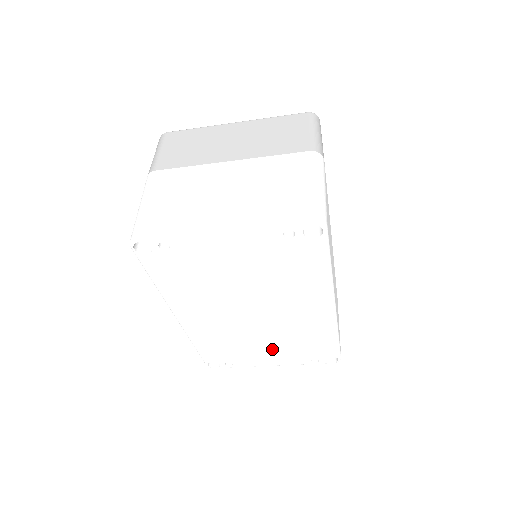
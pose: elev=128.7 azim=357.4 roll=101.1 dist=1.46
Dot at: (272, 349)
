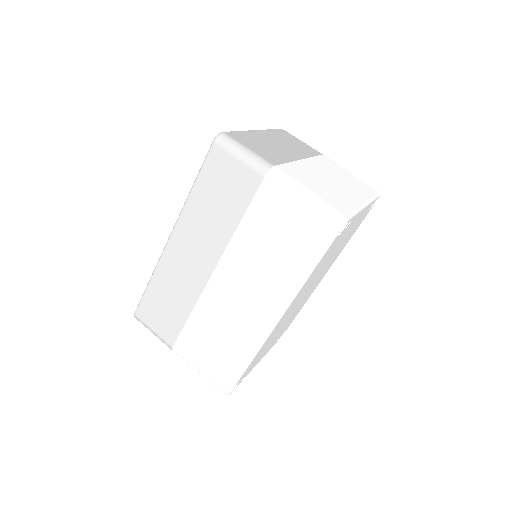
Dot at: occluded
